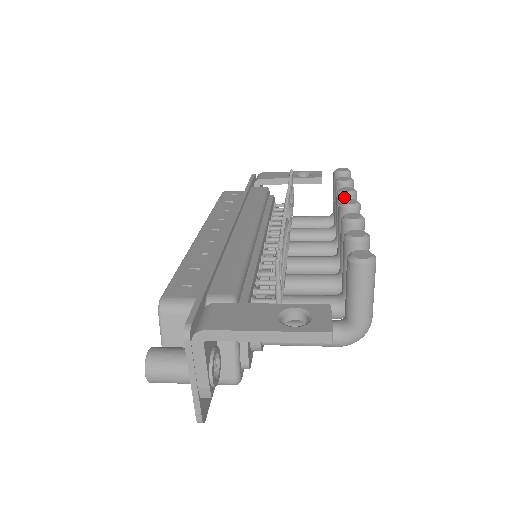
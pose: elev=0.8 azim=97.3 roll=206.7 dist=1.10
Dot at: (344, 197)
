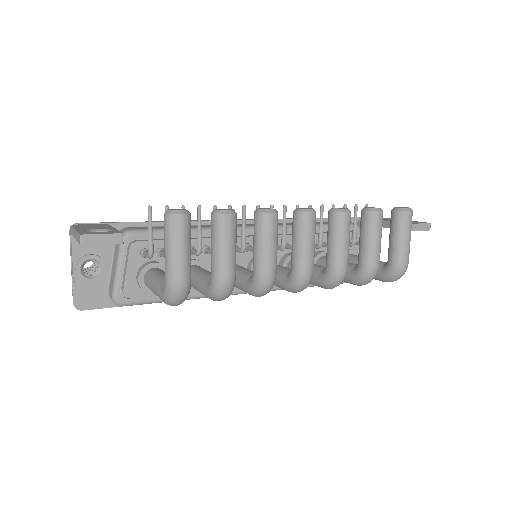
Dot at: (329, 213)
